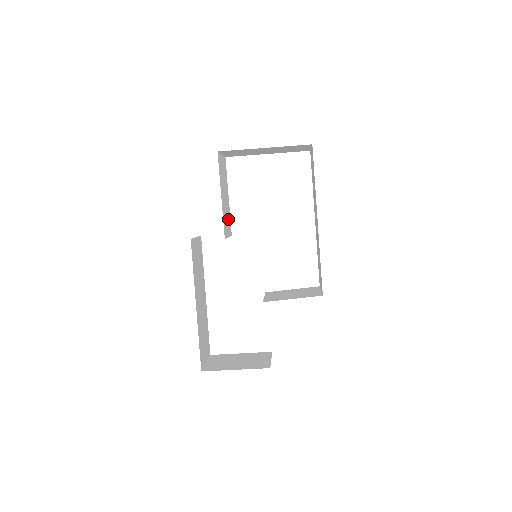
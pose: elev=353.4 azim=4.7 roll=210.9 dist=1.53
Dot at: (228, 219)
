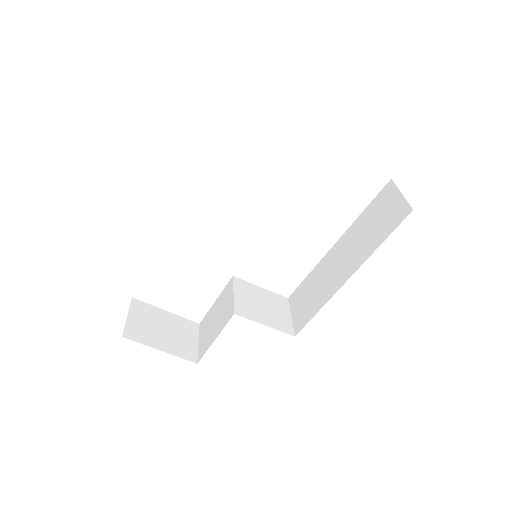
Dot at: occluded
